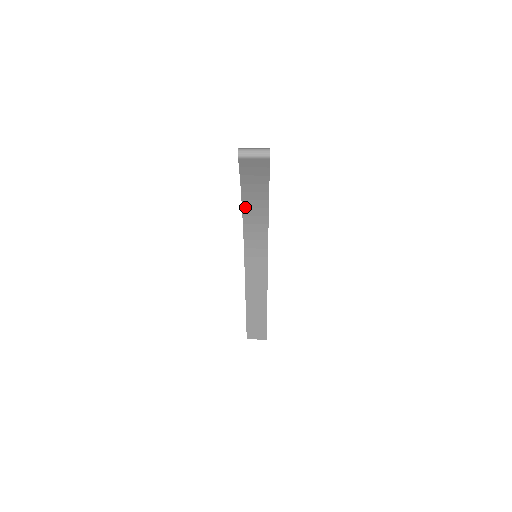
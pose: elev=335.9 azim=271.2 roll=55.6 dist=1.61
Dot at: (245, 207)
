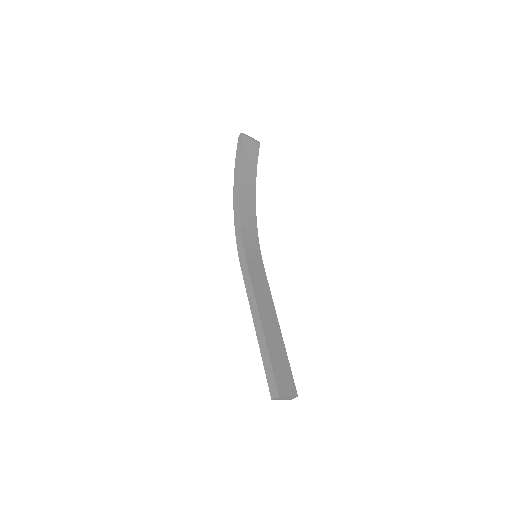
Dot at: (241, 197)
